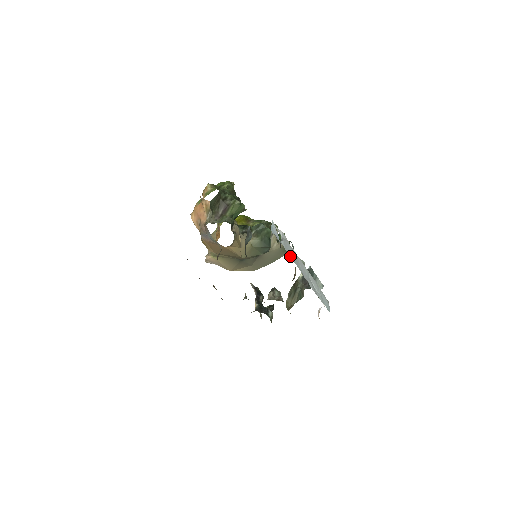
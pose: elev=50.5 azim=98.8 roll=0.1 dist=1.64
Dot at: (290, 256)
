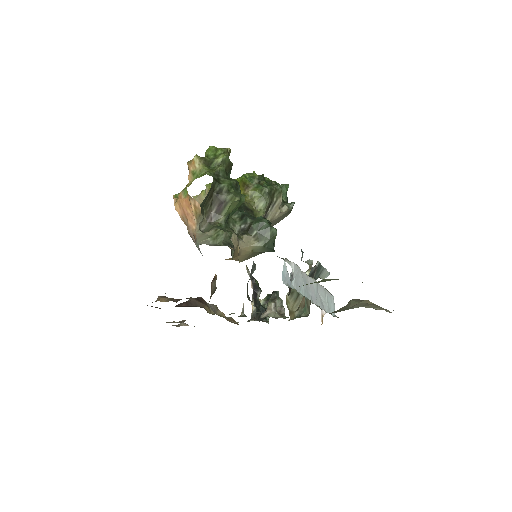
Dot at: (301, 292)
